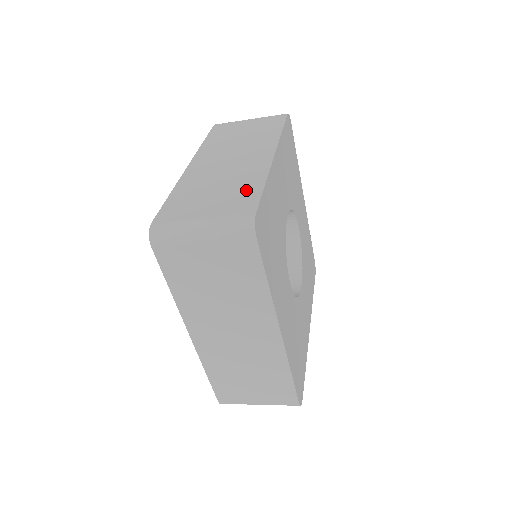
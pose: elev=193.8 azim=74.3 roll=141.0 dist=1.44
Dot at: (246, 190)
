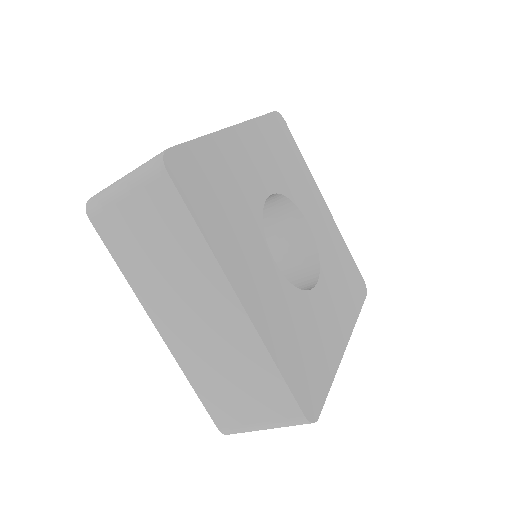
Dot at: occluded
